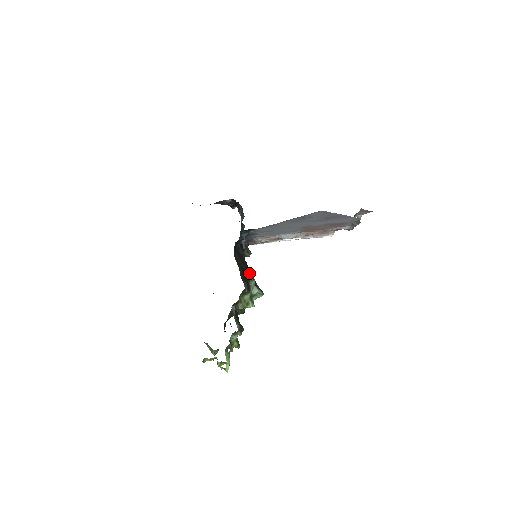
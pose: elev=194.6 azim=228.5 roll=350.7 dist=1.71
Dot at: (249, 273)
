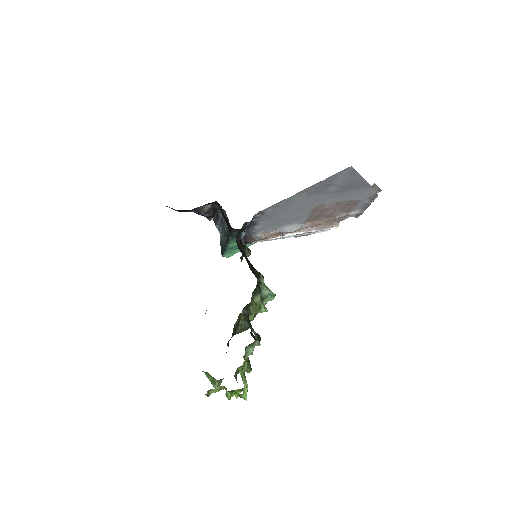
Dot at: (256, 270)
